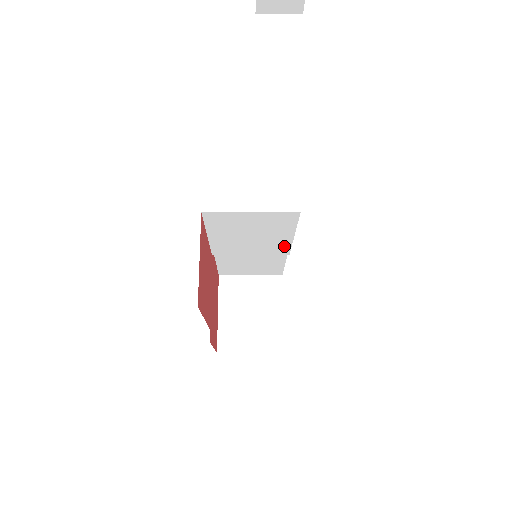
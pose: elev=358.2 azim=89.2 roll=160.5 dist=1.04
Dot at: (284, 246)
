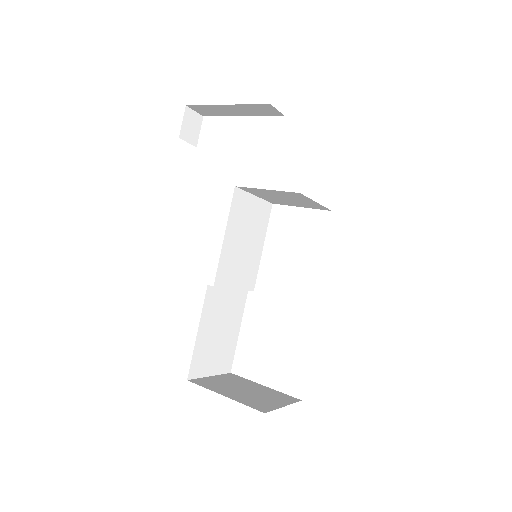
Dot at: (255, 269)
